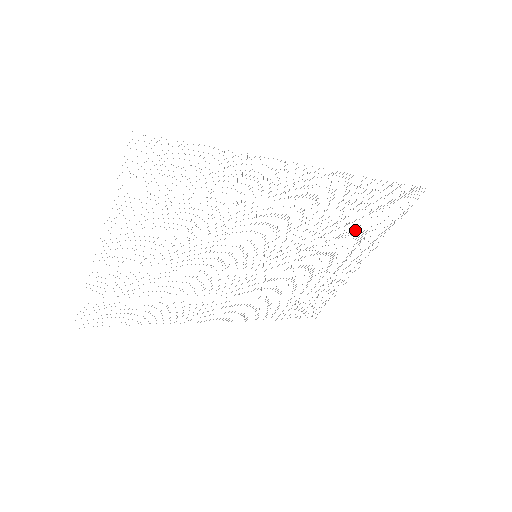
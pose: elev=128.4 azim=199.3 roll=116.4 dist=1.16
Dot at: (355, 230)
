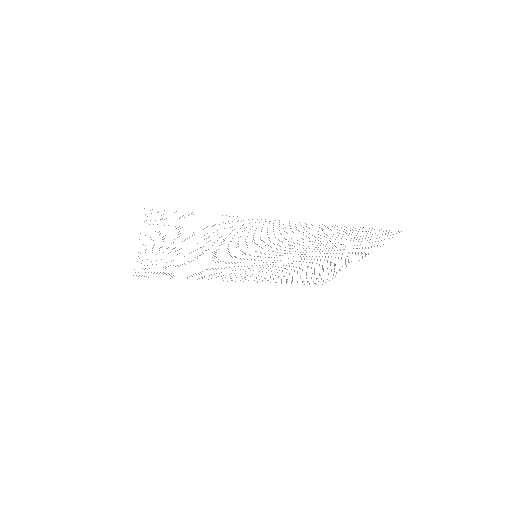
Dot at: occluded
